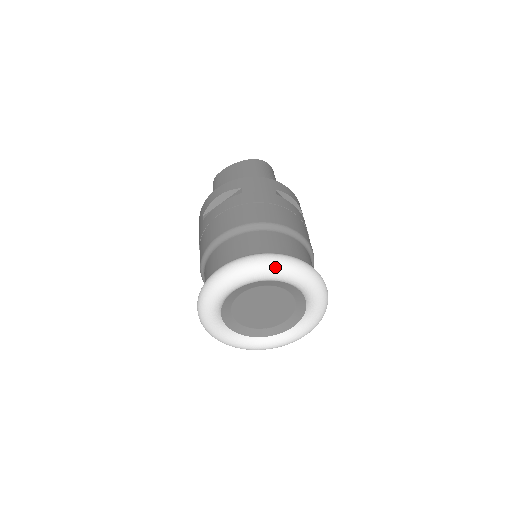
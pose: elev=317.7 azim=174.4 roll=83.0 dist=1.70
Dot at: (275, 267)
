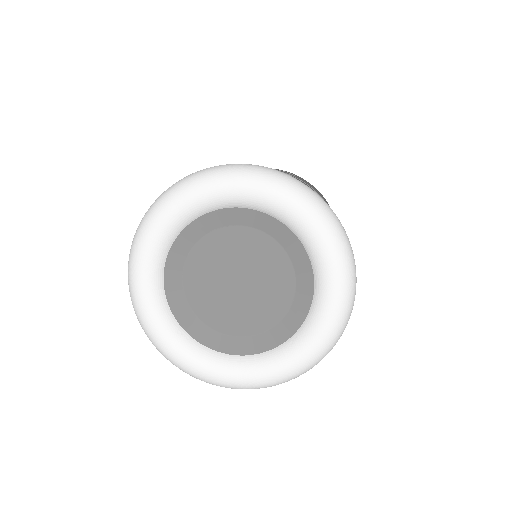
Dot at: (156, 206)
